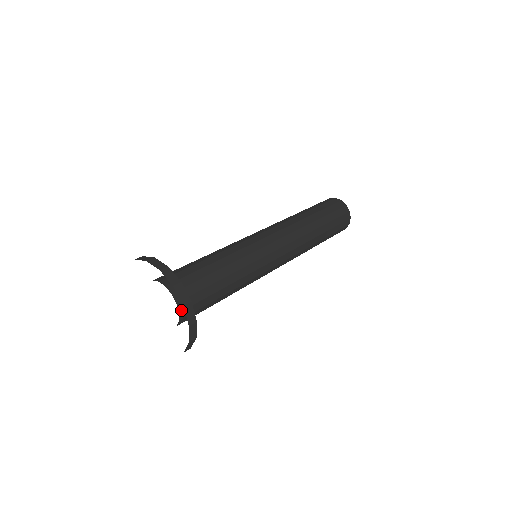
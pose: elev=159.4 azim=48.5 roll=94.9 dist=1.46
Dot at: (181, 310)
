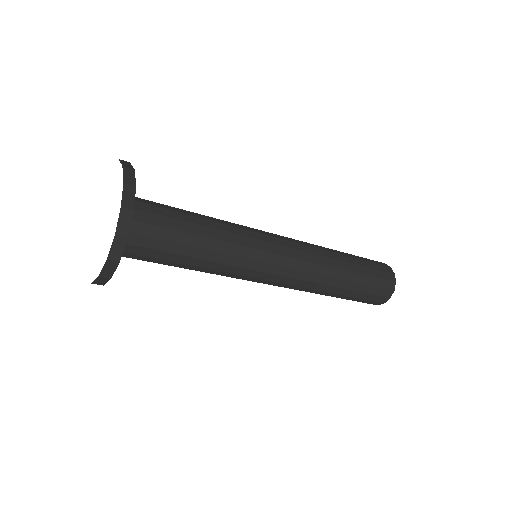
Dot at: occluded
